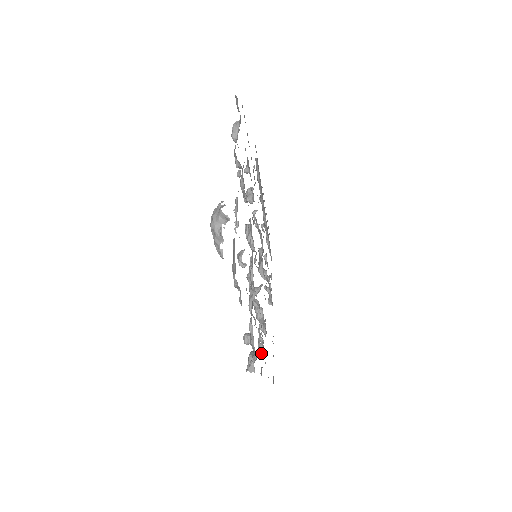
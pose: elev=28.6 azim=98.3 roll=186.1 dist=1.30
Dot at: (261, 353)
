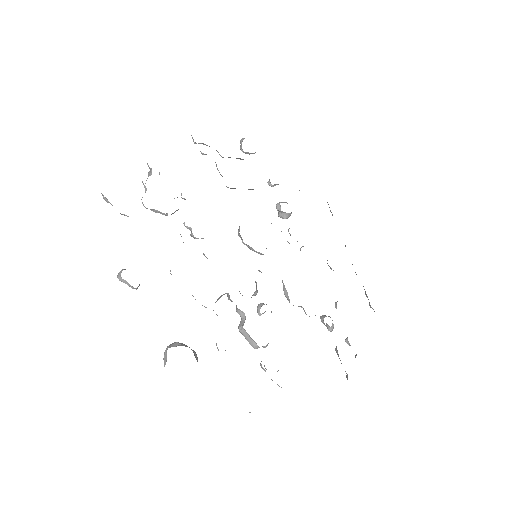
Dot at: occluded
